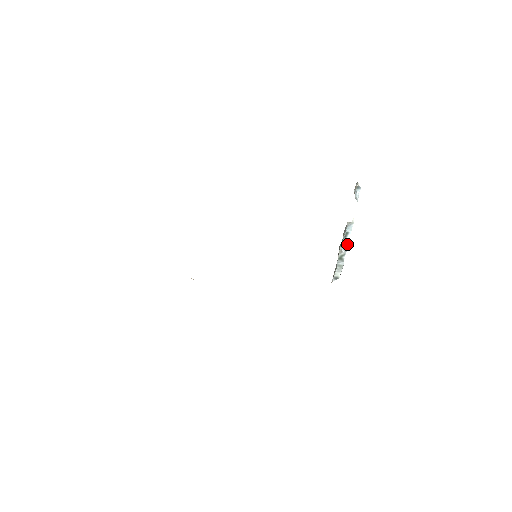
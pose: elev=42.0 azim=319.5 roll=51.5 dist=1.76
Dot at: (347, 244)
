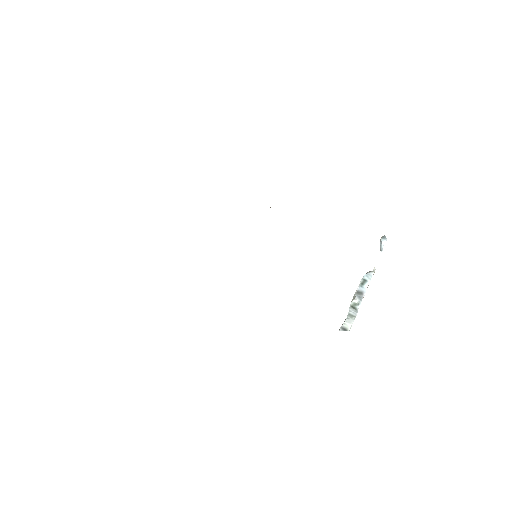
Dot at: (363, 293)
